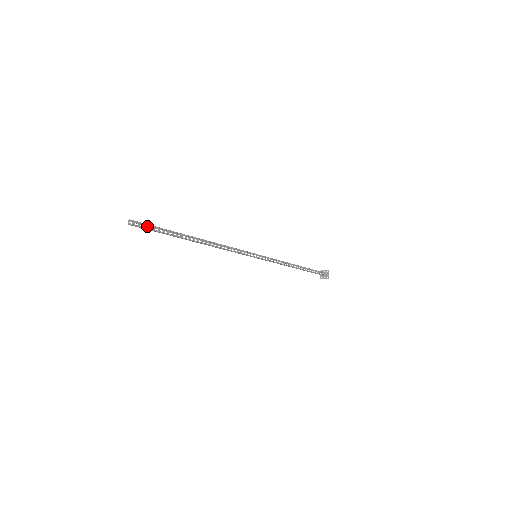
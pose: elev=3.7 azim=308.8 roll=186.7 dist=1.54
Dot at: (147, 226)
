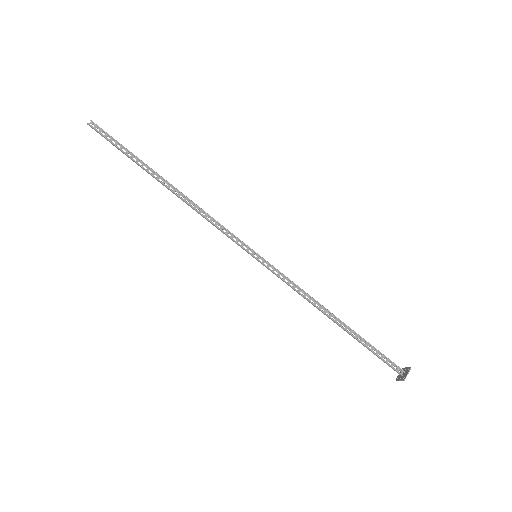
Dot at: (110, 138)
